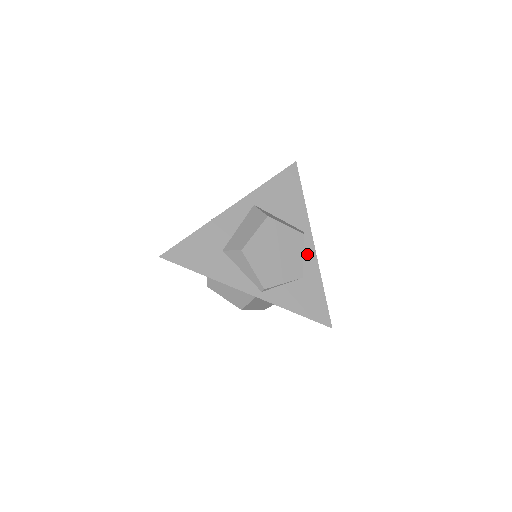
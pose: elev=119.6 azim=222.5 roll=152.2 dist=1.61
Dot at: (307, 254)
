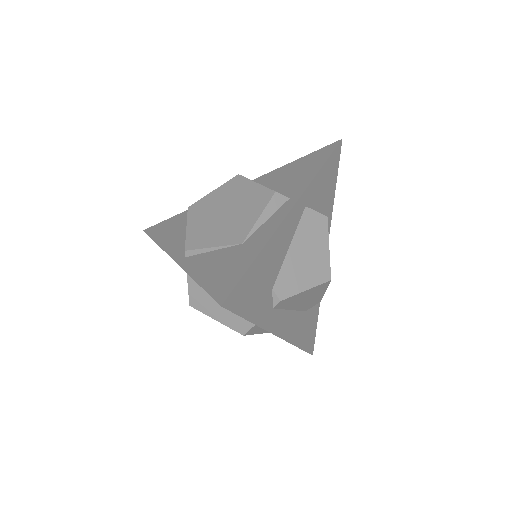
Dot at: (272, 219)
